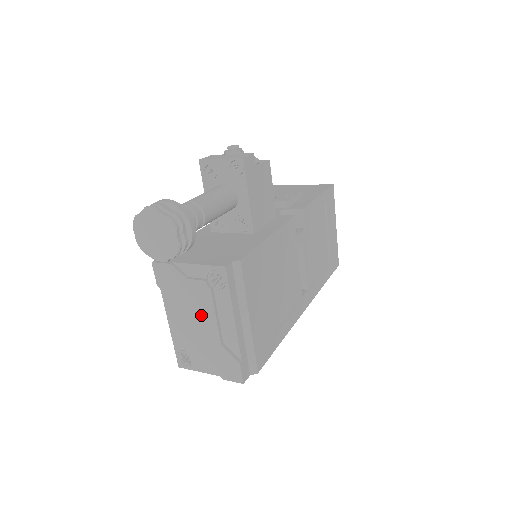
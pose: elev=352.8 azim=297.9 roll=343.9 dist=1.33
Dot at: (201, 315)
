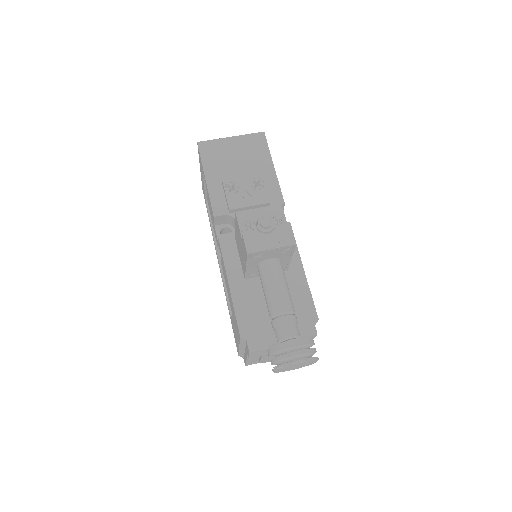
Dot at: occluded
